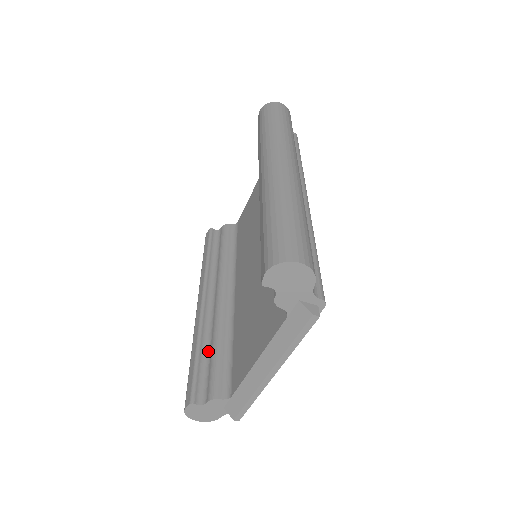
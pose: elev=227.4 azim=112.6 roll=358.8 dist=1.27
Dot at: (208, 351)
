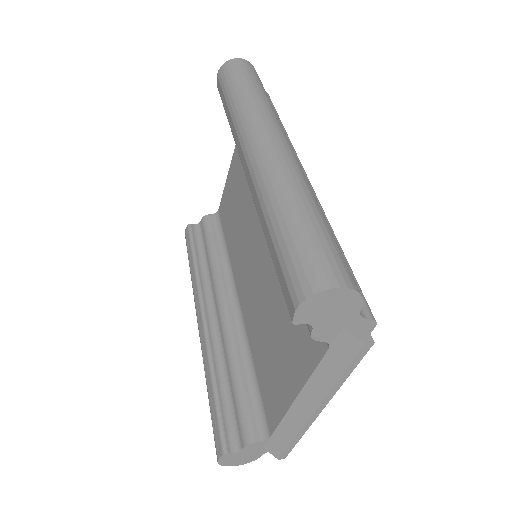
Dot at: (226, 380)
